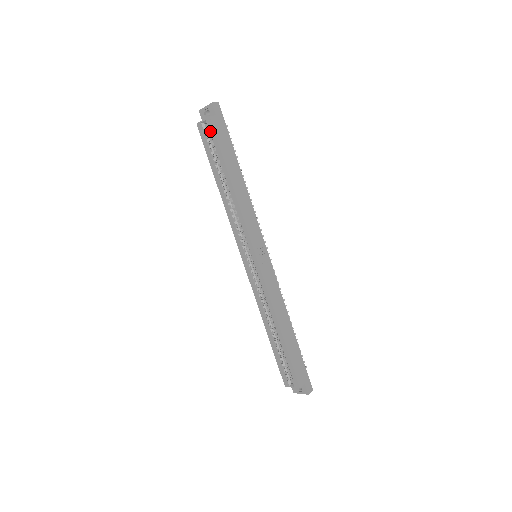
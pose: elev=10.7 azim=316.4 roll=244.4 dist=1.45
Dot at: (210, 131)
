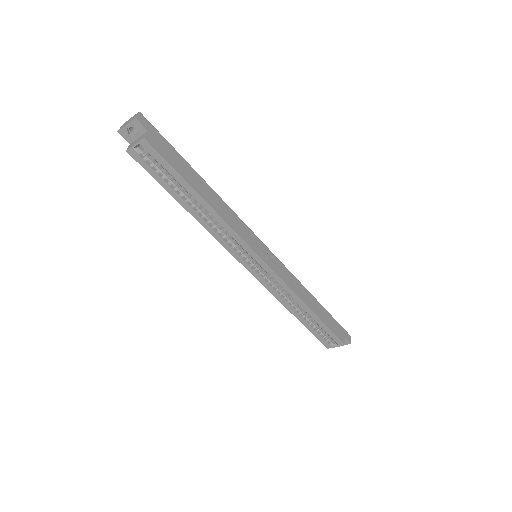
Dot at: (152, 154)
